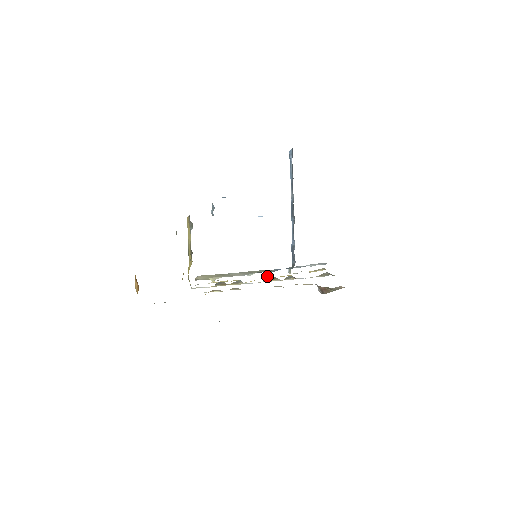
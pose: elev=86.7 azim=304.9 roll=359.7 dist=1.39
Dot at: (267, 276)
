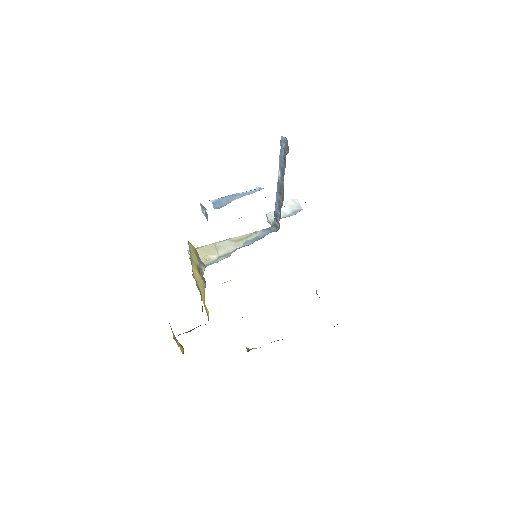
Dot at: occluded
